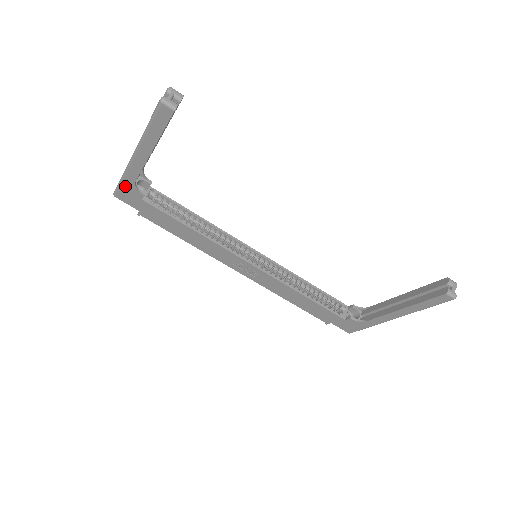
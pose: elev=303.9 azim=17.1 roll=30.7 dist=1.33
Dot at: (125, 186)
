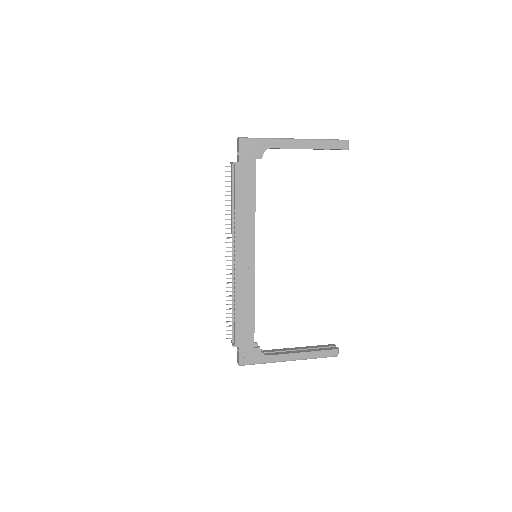
Dot at: (260, 143)
